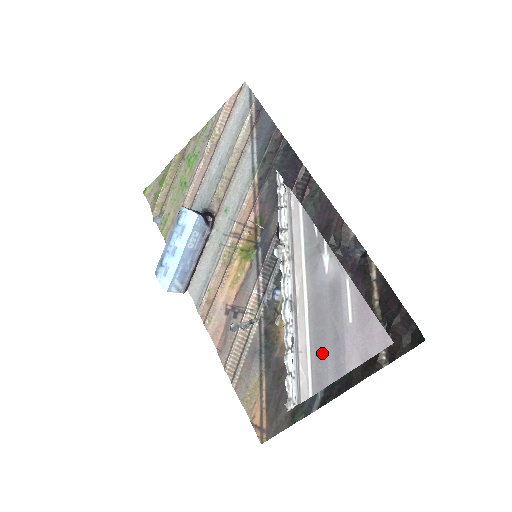
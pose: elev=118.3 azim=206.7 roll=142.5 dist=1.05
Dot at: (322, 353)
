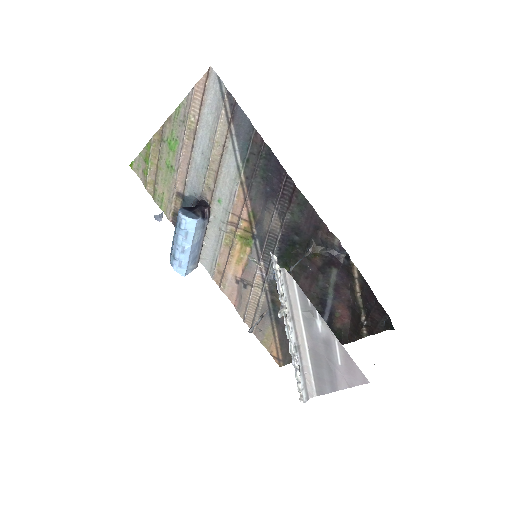
Dot at: (321, 377)
